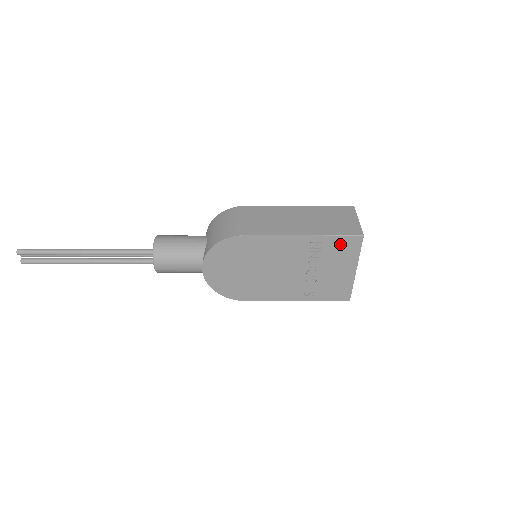
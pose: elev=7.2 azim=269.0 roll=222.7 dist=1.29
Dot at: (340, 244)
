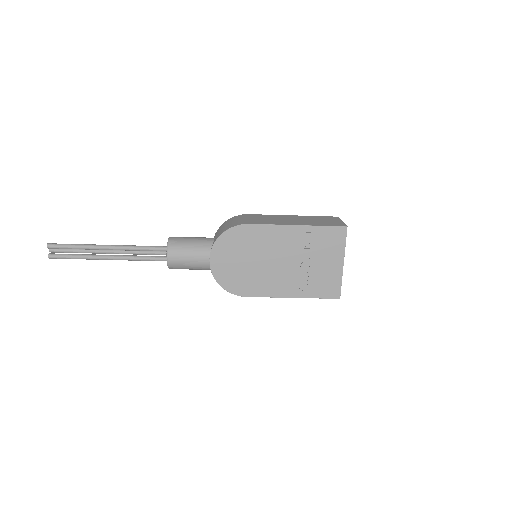
Dot at: (328, 235)
